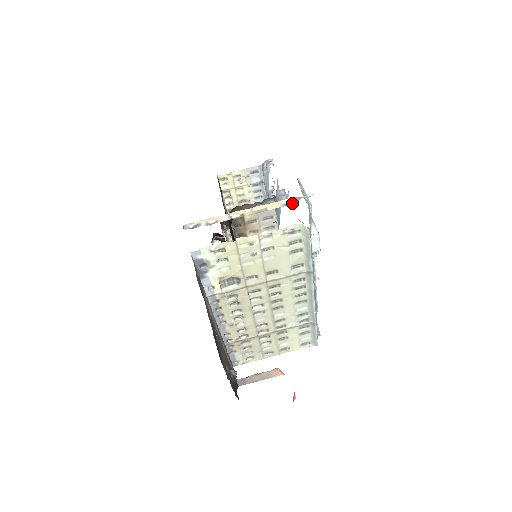
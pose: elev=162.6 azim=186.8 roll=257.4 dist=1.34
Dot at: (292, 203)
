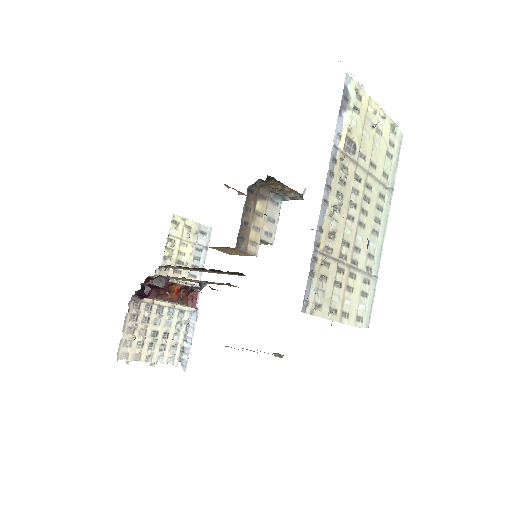
Dot at: occluded
